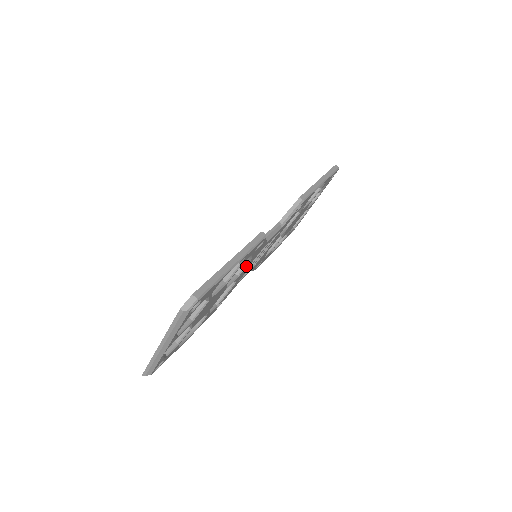
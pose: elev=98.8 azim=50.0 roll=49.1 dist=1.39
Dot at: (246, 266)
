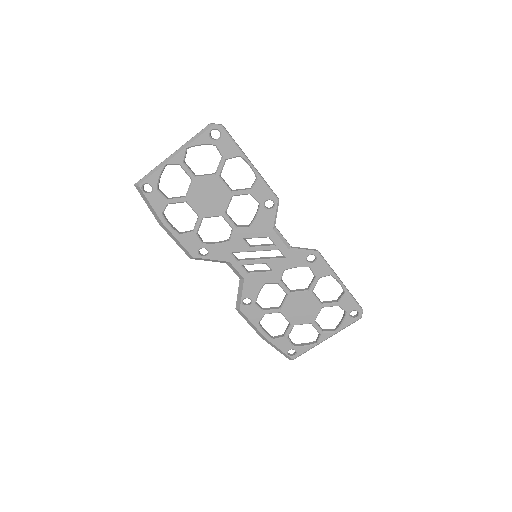
Dot at: (247, 228)
